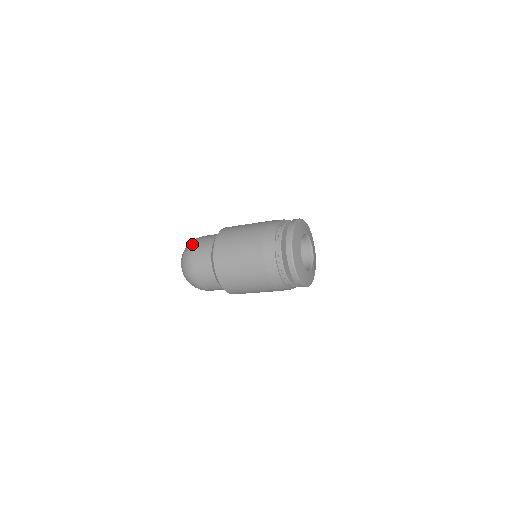
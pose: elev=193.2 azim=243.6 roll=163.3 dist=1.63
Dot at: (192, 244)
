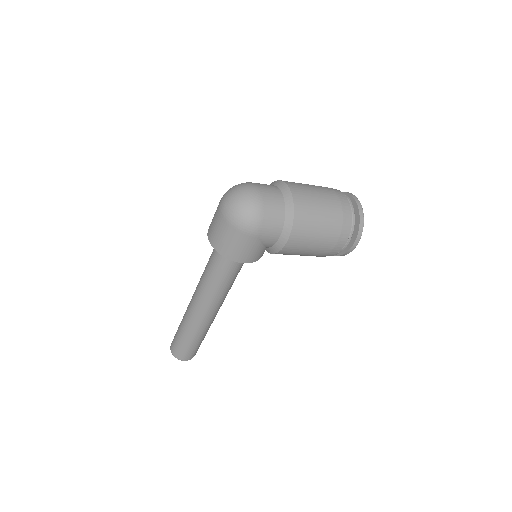
Dot at: occluded
